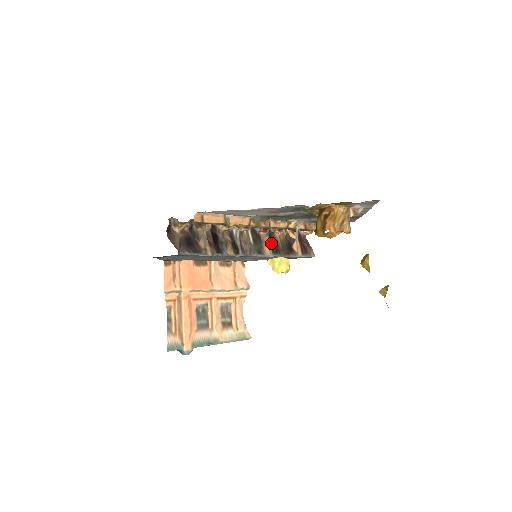
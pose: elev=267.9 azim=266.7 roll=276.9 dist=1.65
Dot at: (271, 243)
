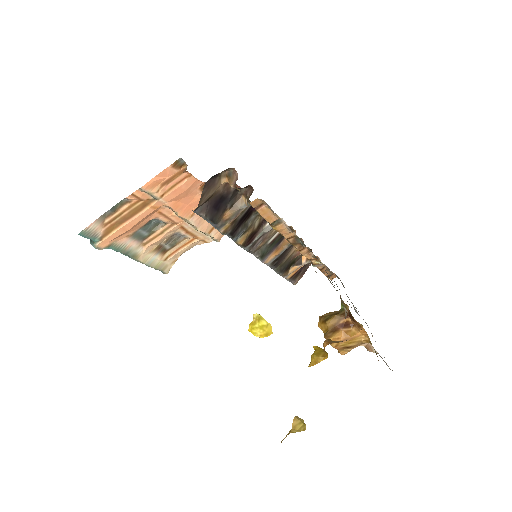
Dot at: (282, 254)
